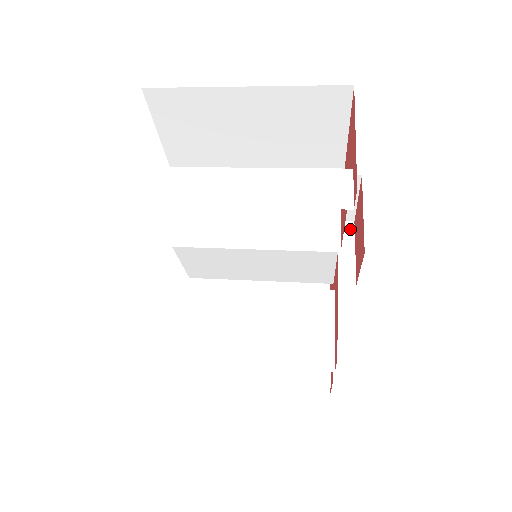
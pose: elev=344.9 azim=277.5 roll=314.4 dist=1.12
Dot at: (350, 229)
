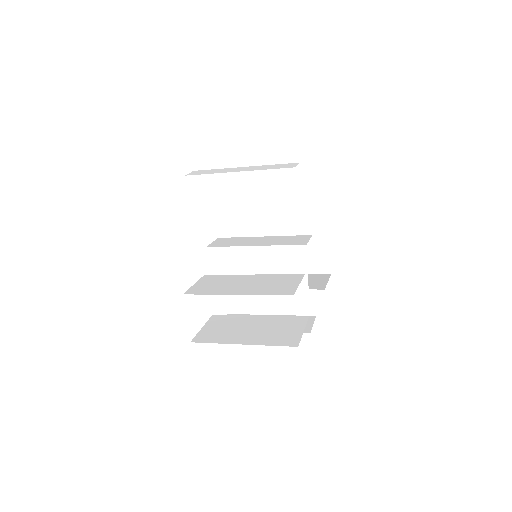
Dot at: (327, 276)
